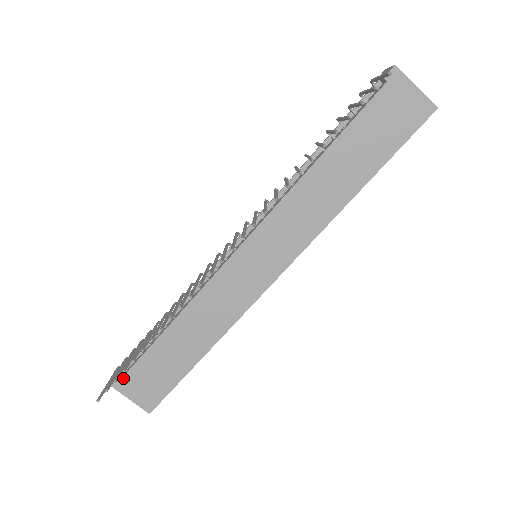
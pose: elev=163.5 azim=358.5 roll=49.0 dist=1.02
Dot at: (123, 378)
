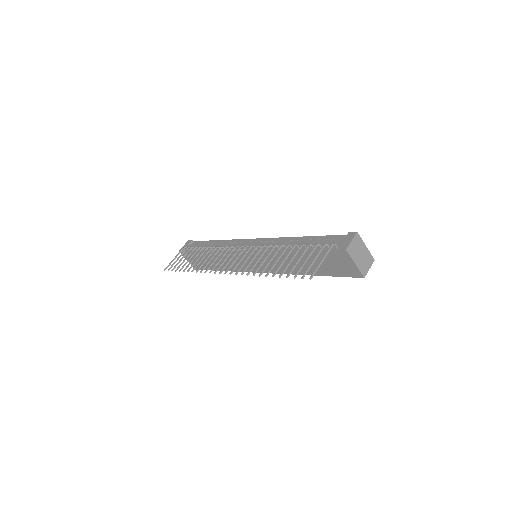
Dot at: occluded
